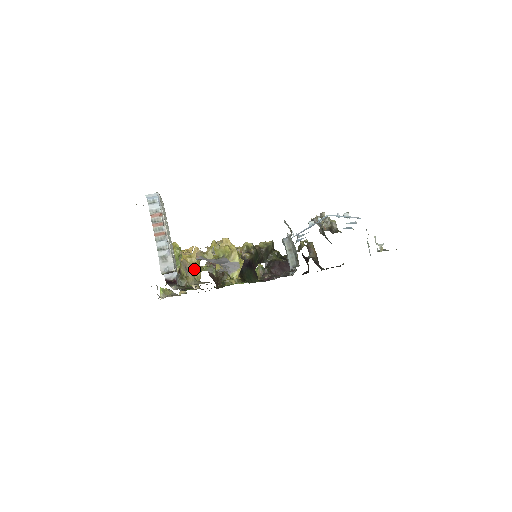
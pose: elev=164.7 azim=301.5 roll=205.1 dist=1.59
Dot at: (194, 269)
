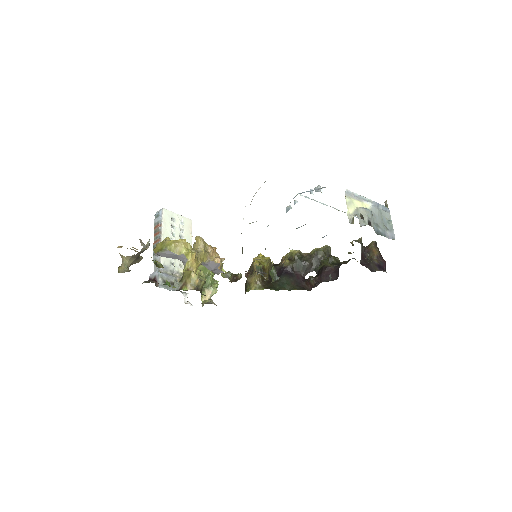
Dot at: (125, 259)
